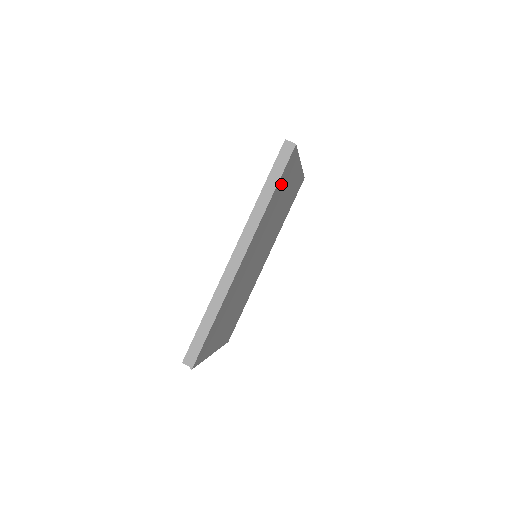
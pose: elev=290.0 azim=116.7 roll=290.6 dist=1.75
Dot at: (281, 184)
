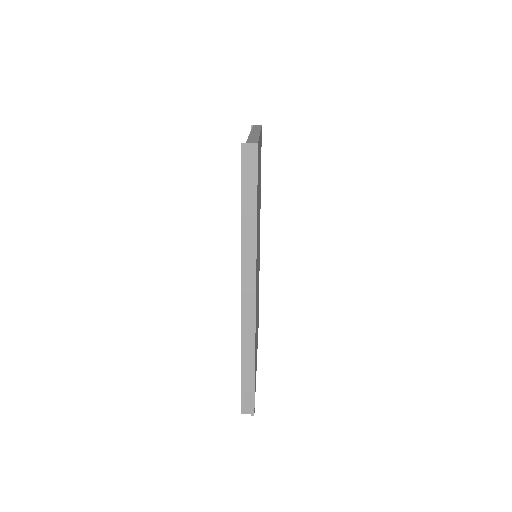
Dot at: occluded
